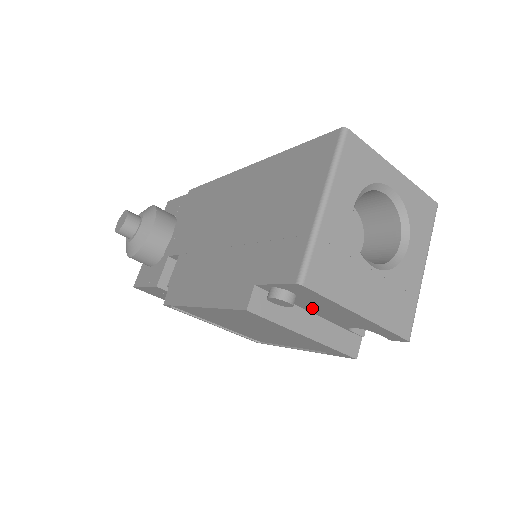
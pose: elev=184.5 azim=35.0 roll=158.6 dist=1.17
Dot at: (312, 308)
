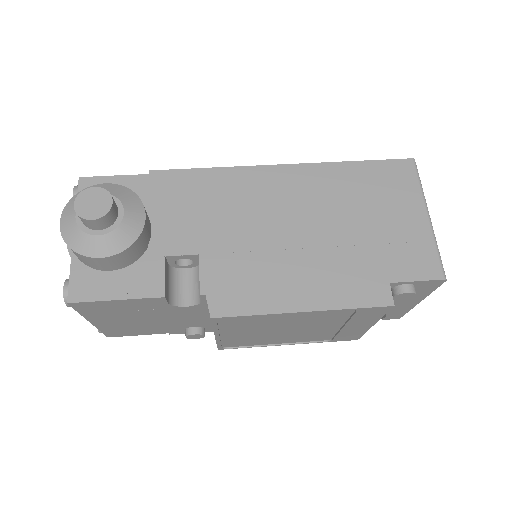
Dot at: occluded
